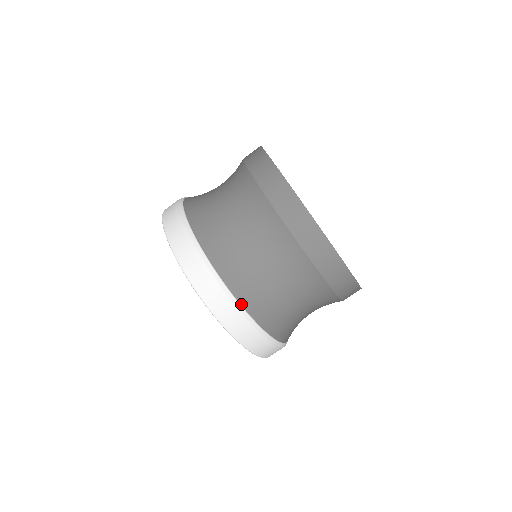
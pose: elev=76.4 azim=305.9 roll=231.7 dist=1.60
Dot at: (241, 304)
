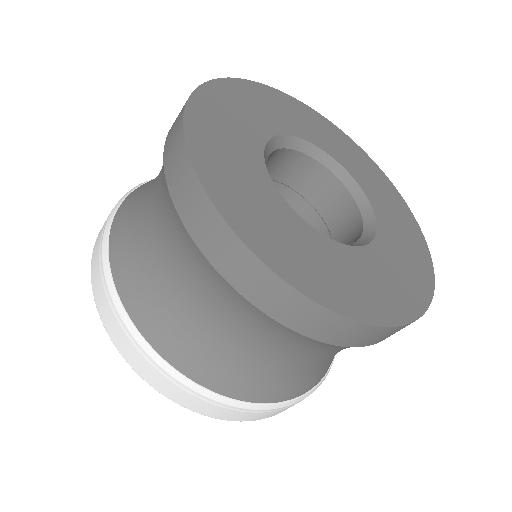
Dot at: occluded
